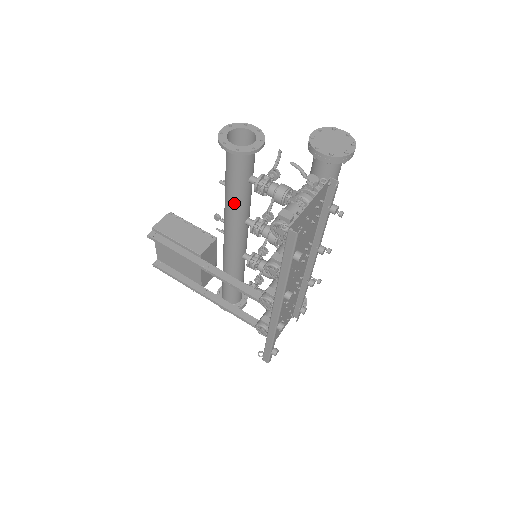
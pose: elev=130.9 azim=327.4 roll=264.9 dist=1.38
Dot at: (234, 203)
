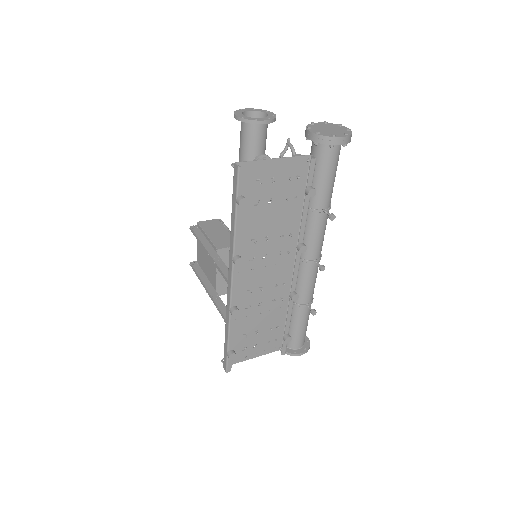
Dot at: occluded
